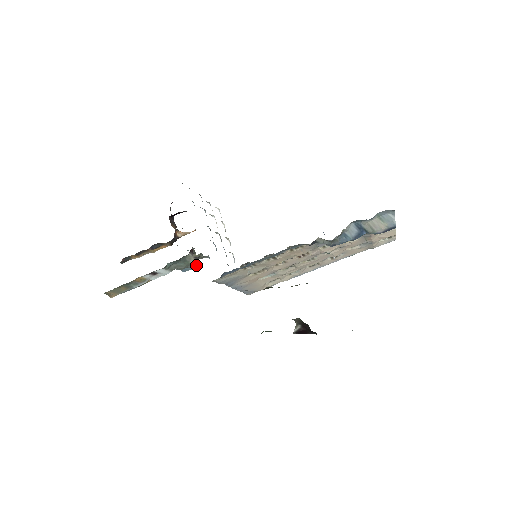
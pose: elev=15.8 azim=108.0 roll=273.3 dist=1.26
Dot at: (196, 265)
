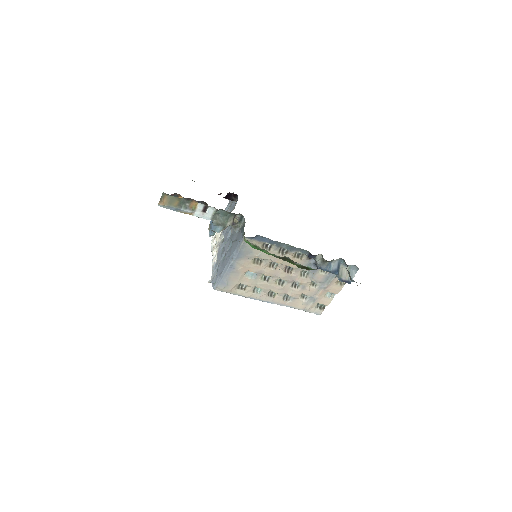
Dot at: occluded
